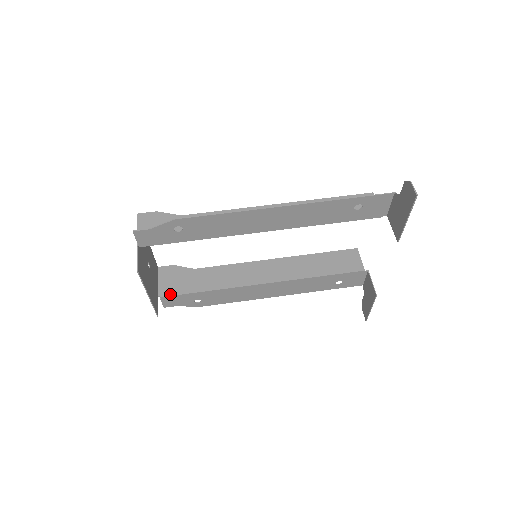
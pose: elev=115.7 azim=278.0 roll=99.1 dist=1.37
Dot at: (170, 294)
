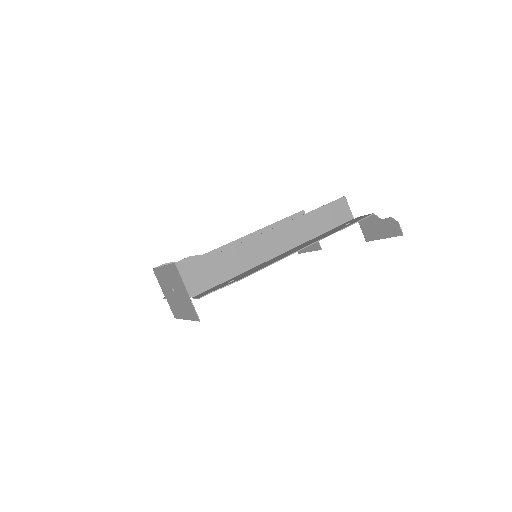
Dot at: occluded
